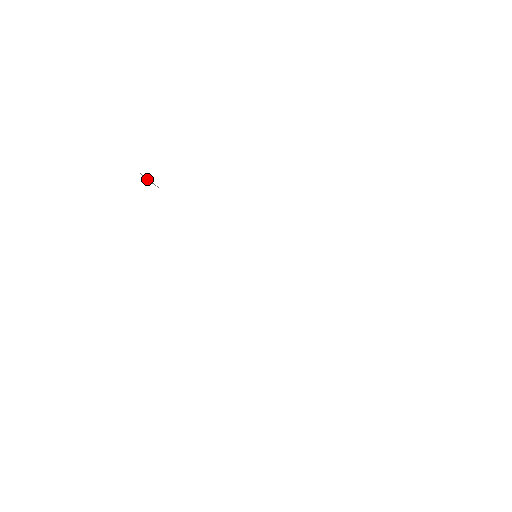
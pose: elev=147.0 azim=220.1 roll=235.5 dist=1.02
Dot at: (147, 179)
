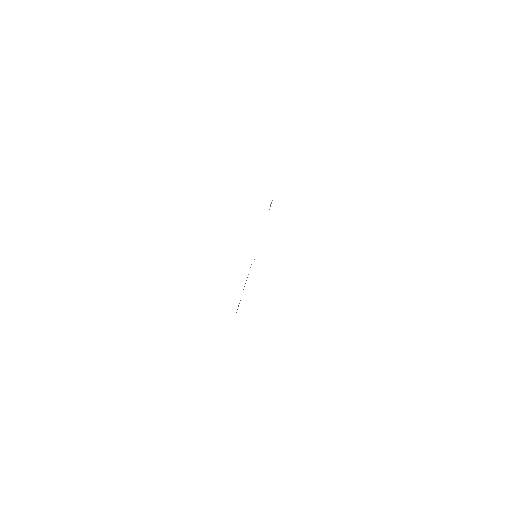
Dot at: (271, 203)
